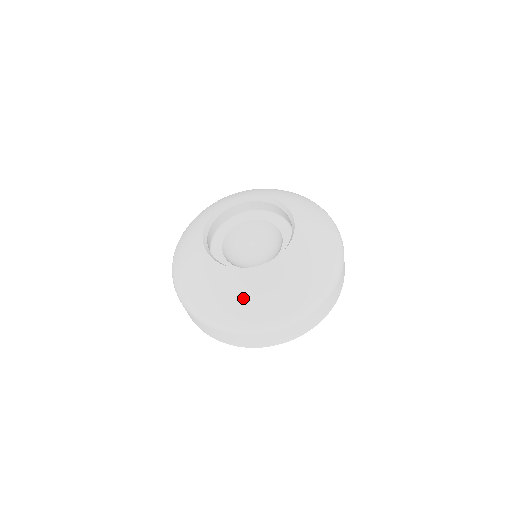
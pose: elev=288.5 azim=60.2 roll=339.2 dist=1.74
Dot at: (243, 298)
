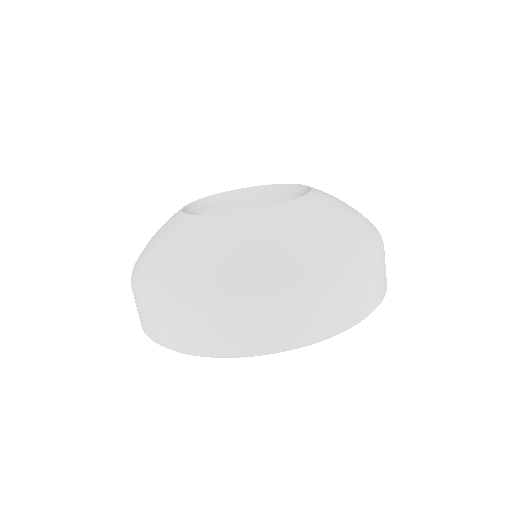
Dot at: (334, 220)
